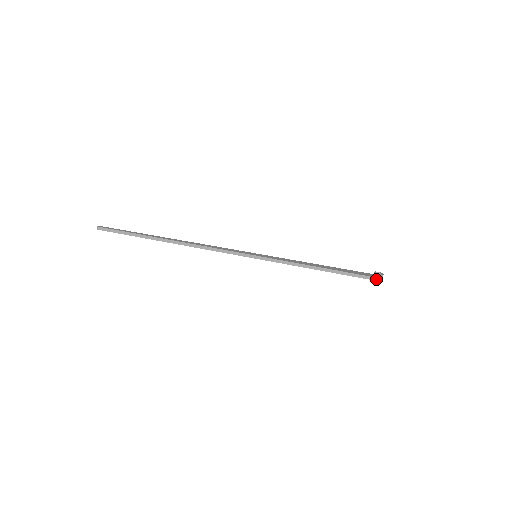
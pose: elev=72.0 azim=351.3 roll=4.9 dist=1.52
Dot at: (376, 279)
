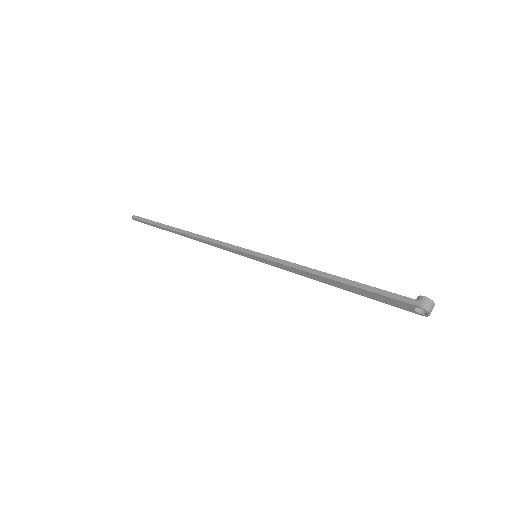
Dot at: (416, 302)
